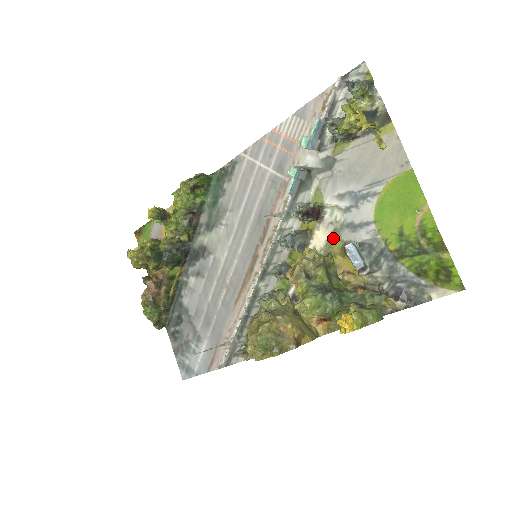
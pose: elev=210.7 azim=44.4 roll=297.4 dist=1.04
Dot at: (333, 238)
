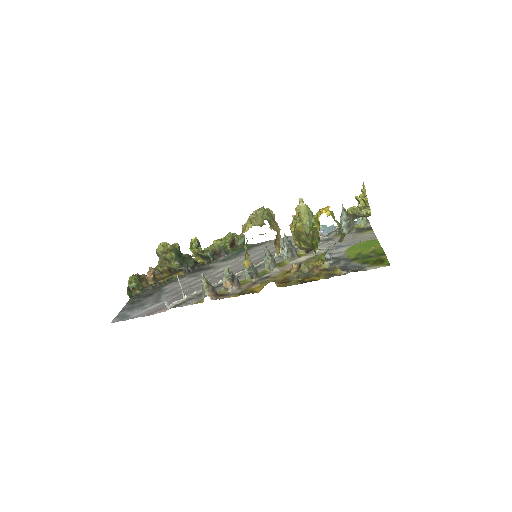
Dot at: (314, 257)
